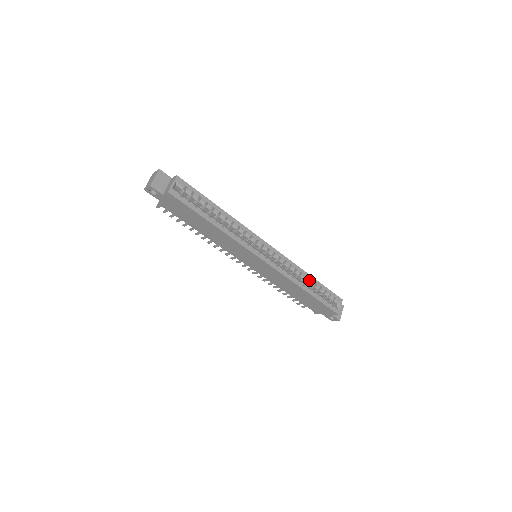
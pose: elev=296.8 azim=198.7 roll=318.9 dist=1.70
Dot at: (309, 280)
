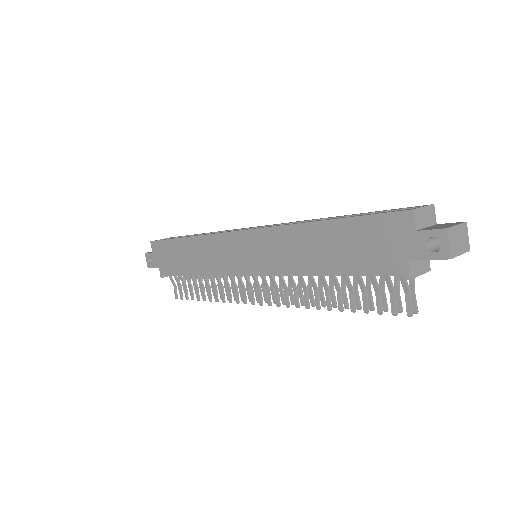
Dot at: occluded
